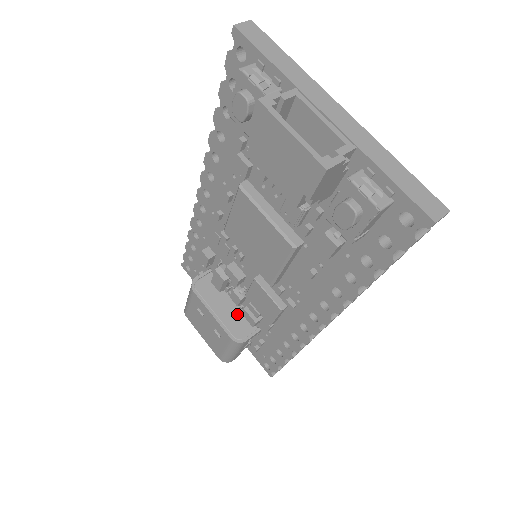
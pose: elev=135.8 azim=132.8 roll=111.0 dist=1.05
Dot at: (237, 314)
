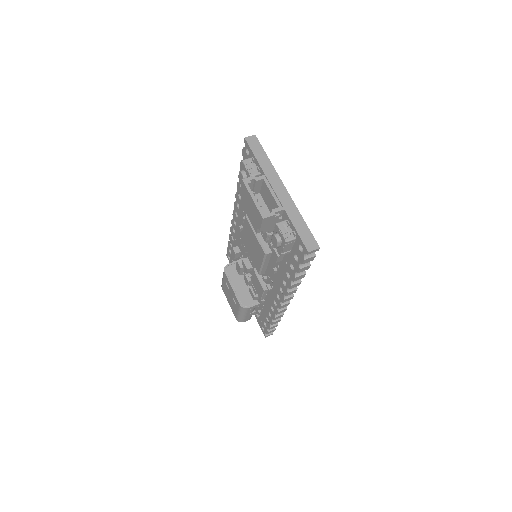
Dot at: (248, 291)
